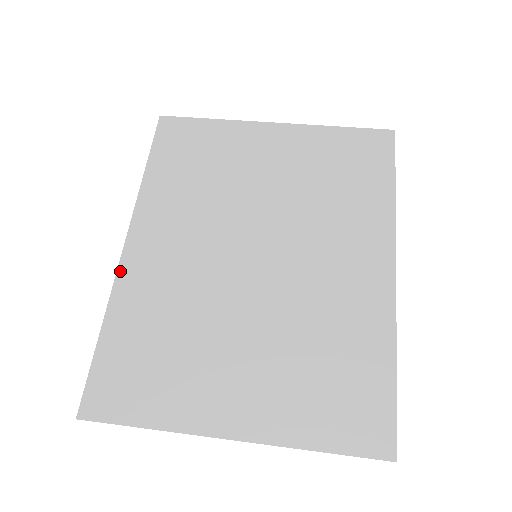
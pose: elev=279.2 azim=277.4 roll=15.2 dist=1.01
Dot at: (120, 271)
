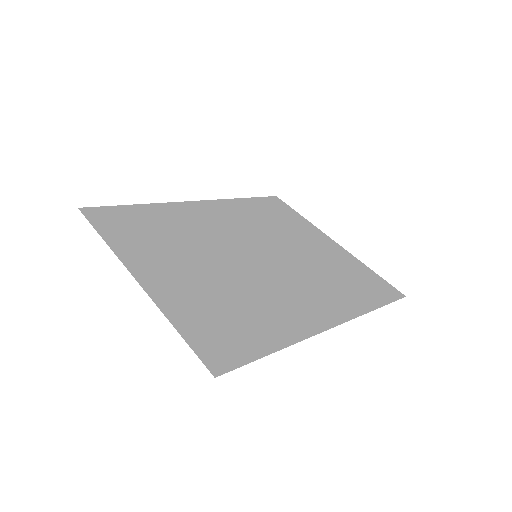
Dot at: (180, 203)
